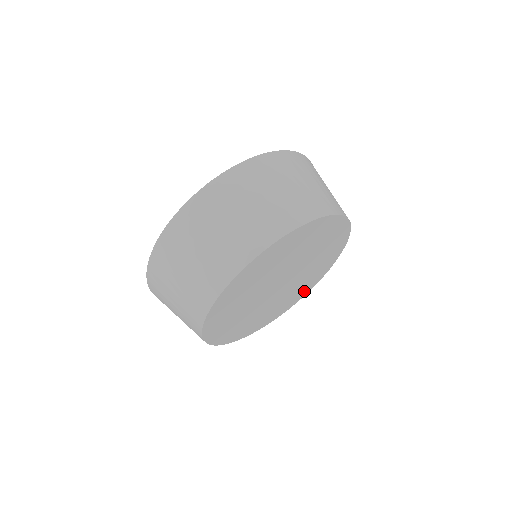
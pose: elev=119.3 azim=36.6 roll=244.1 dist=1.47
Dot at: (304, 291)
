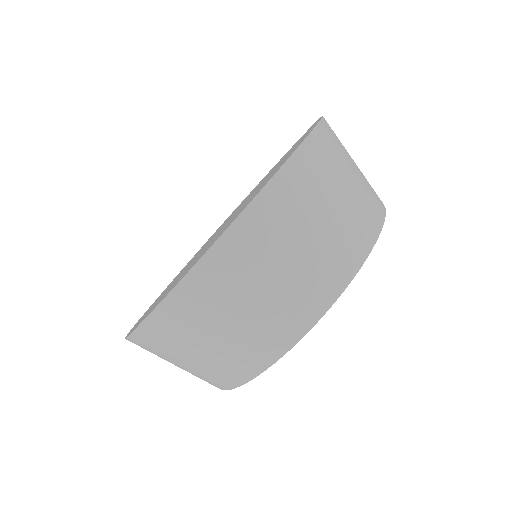
Dot at: occluded
